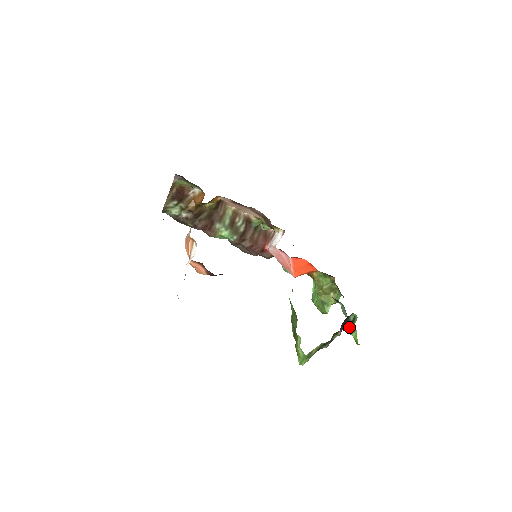
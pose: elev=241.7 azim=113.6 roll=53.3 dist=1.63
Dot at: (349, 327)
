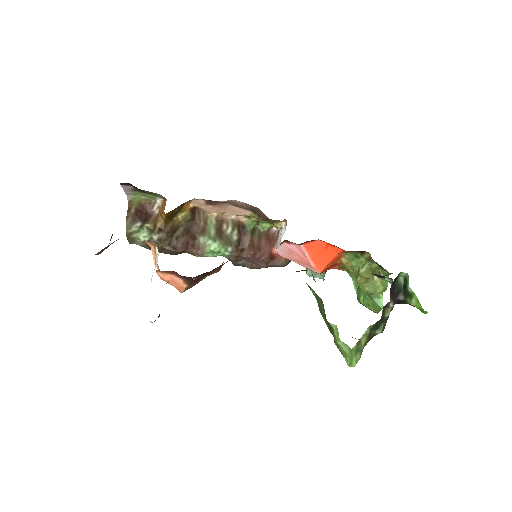
Dot at: (403, 294)
